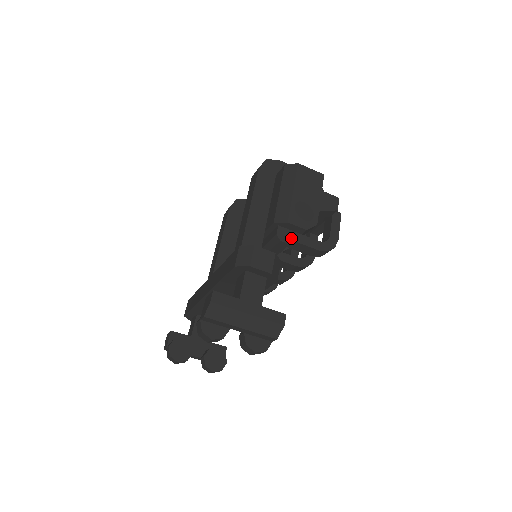
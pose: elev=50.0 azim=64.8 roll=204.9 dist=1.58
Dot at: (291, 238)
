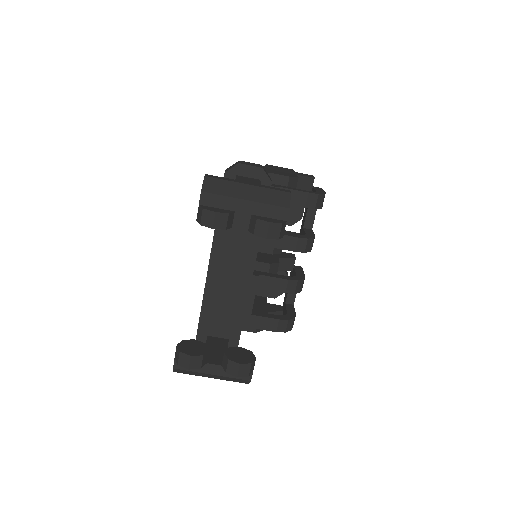
Dot at: (278, 186)
